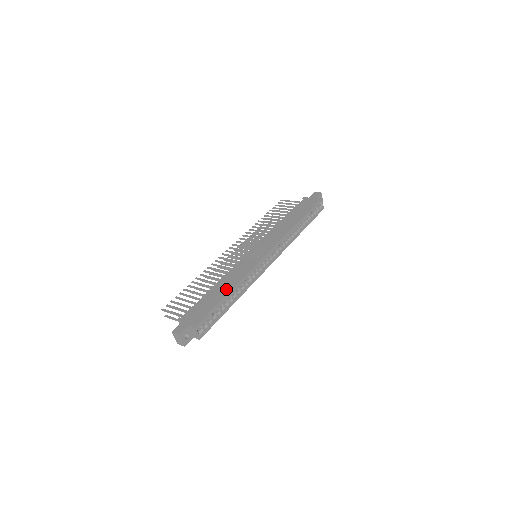
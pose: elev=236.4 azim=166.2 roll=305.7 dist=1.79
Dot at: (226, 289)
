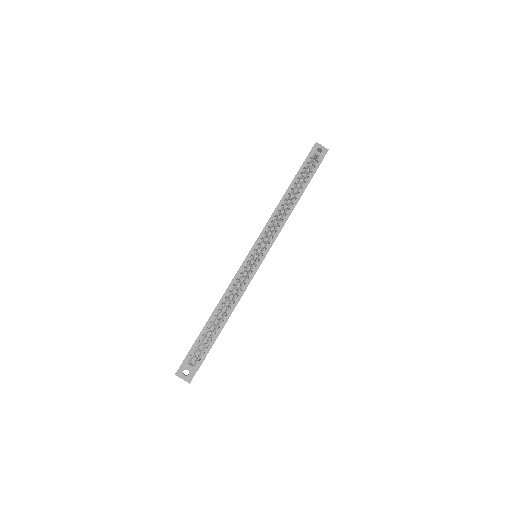
Dot at: occluded
